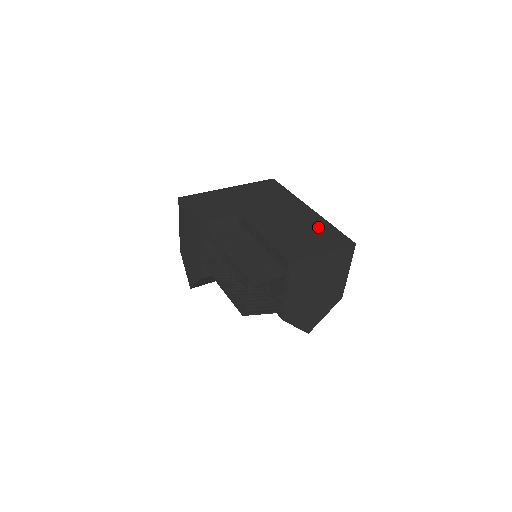
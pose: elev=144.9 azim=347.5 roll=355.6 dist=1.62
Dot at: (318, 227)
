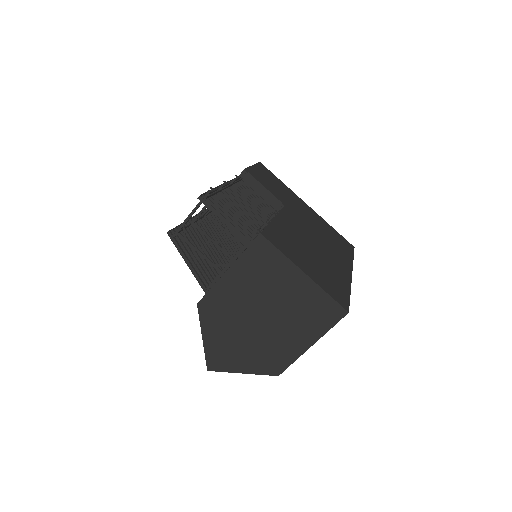
Dot at: (334, 274)
